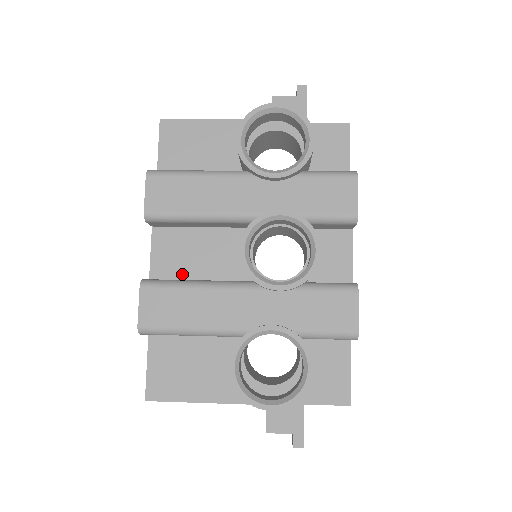
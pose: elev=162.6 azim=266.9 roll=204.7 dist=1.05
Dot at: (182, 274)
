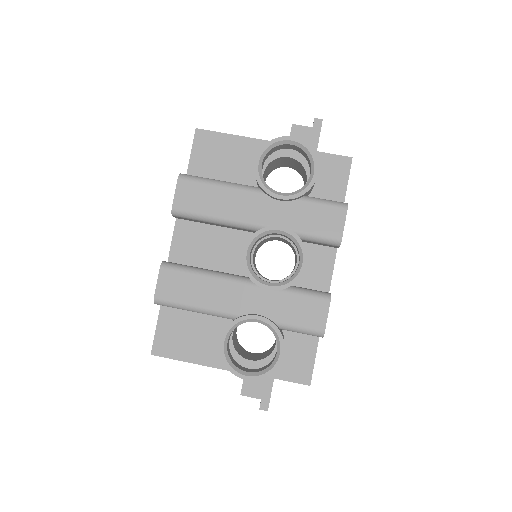
Dot at: (195, 261)
